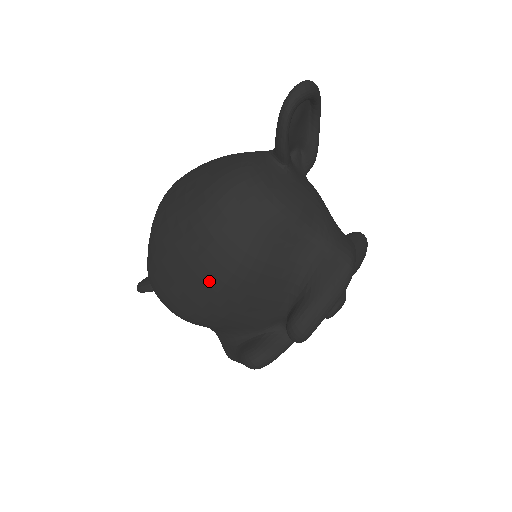
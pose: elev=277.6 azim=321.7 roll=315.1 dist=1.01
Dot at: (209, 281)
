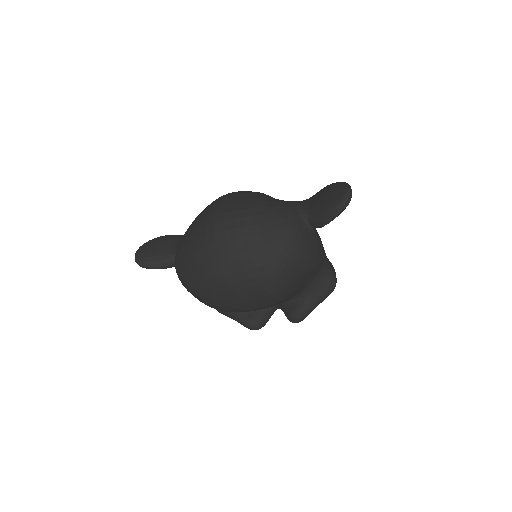
Dot at: (258, 303)
